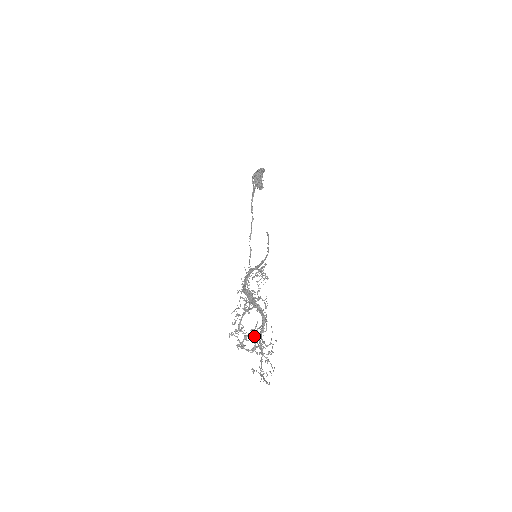
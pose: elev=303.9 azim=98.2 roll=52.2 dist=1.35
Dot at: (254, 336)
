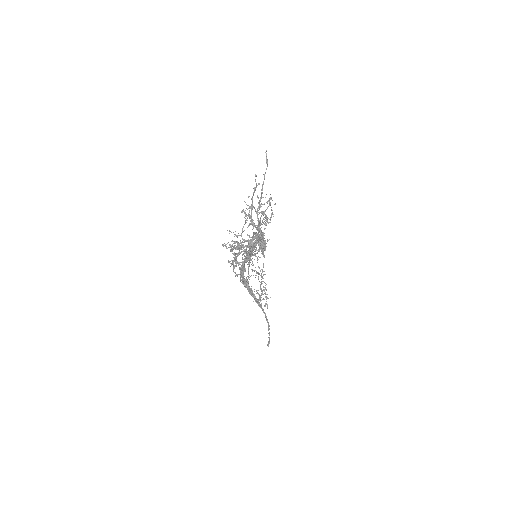
Dot at: (252, 198)
